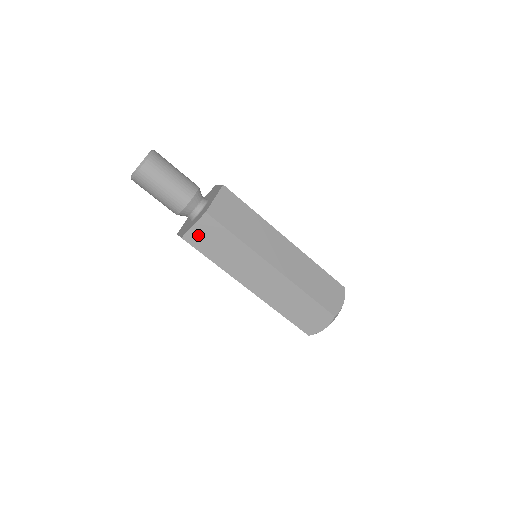
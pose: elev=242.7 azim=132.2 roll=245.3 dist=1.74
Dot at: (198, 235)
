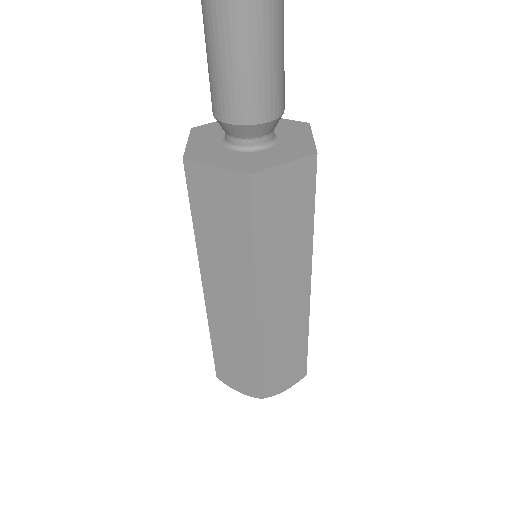
Dot at: (208, 182)
